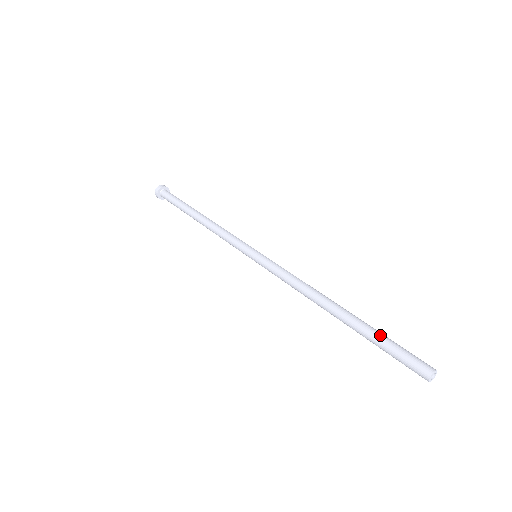
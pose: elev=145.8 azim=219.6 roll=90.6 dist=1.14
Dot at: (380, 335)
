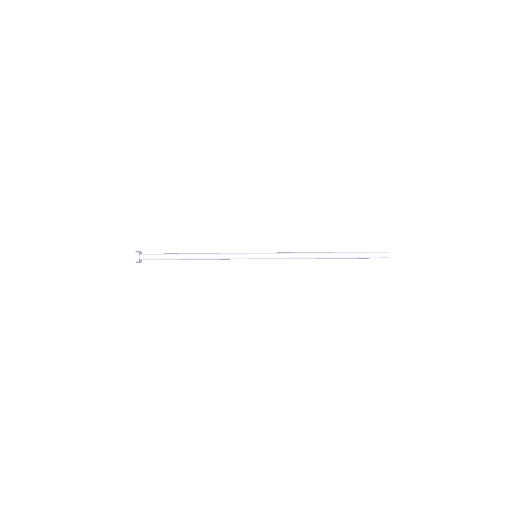
Dot at: (356, 252)
